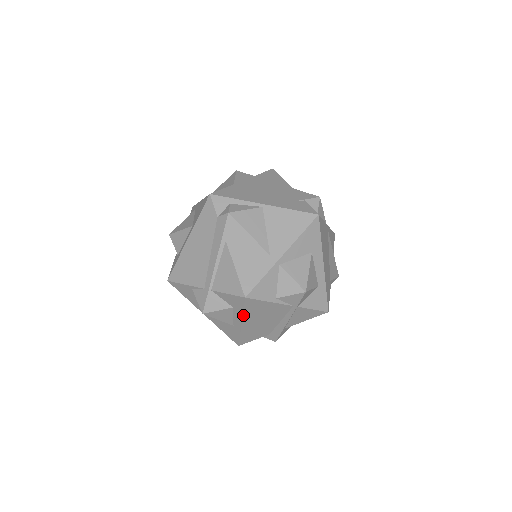
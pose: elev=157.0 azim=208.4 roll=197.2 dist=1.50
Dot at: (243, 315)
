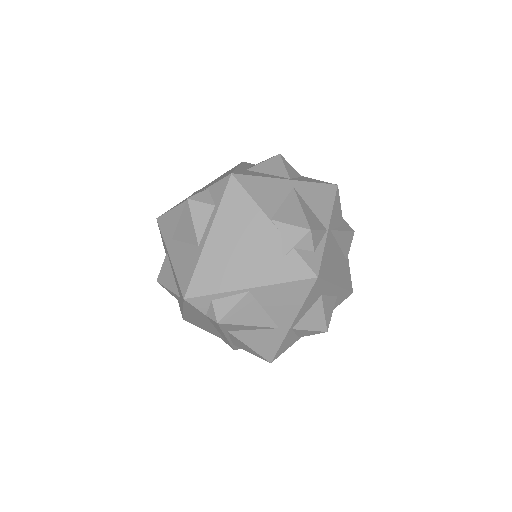
Dot at: occluded
